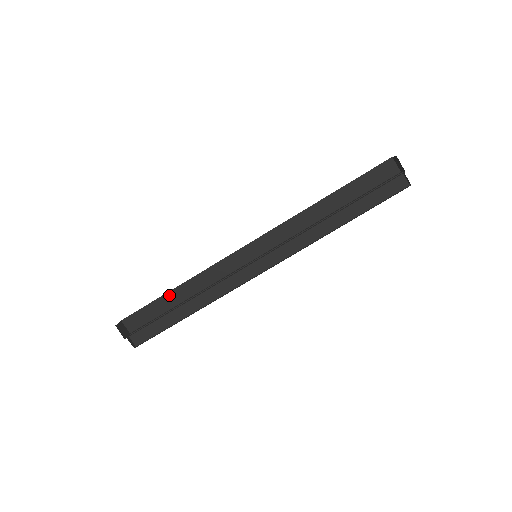
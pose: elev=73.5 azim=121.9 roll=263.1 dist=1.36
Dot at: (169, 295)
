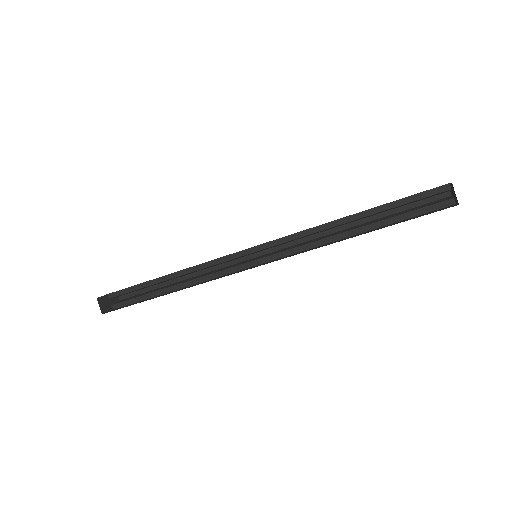
Dot at: occluded
